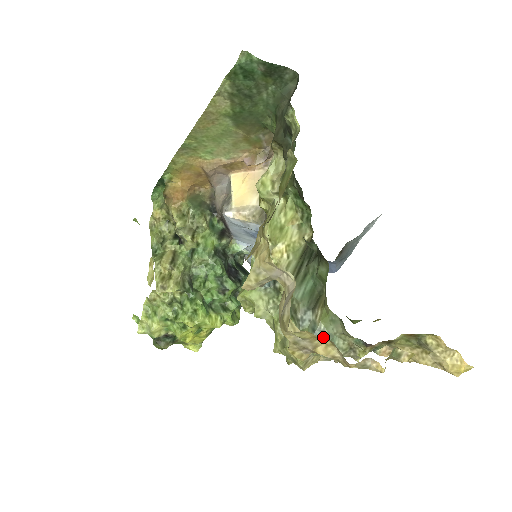
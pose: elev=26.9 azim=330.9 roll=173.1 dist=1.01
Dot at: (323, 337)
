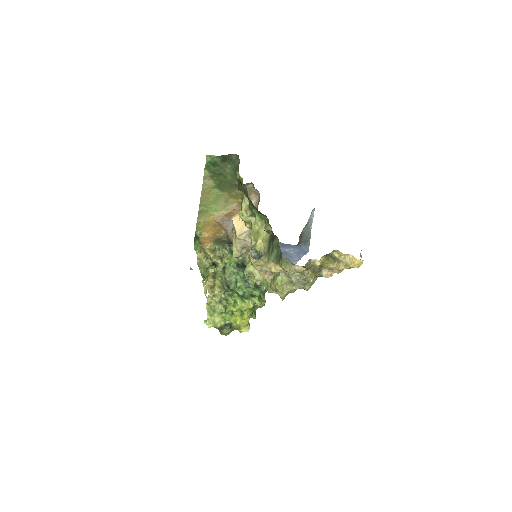
Dot at: (270, 262)
